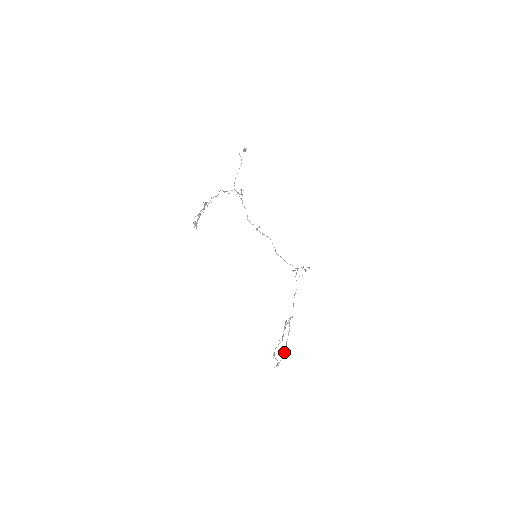
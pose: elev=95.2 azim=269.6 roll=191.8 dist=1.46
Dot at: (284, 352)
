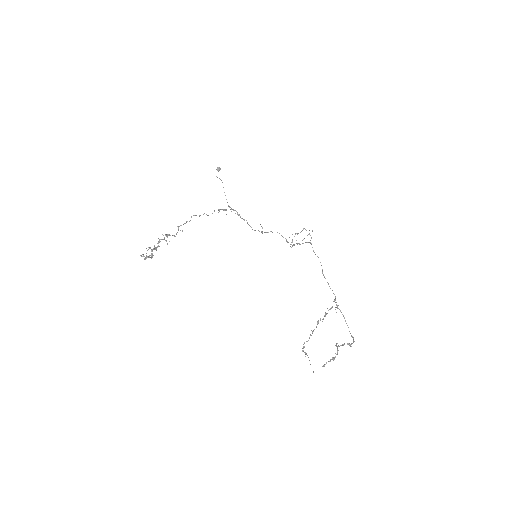
Dot at: (348, 344)
